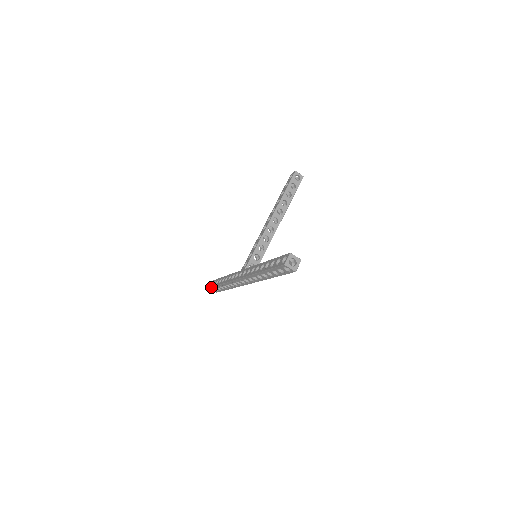
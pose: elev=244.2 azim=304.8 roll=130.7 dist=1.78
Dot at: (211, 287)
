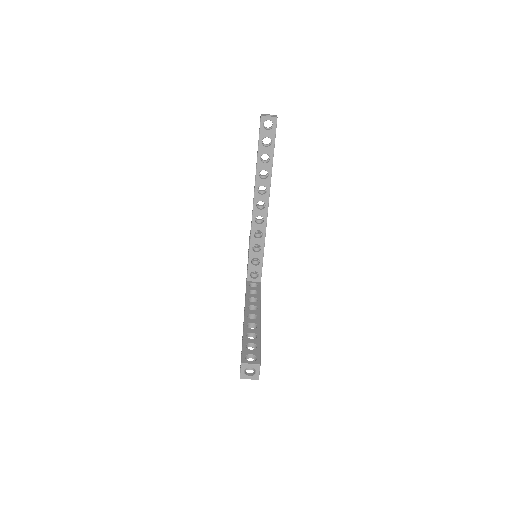
Dot at: occluded
